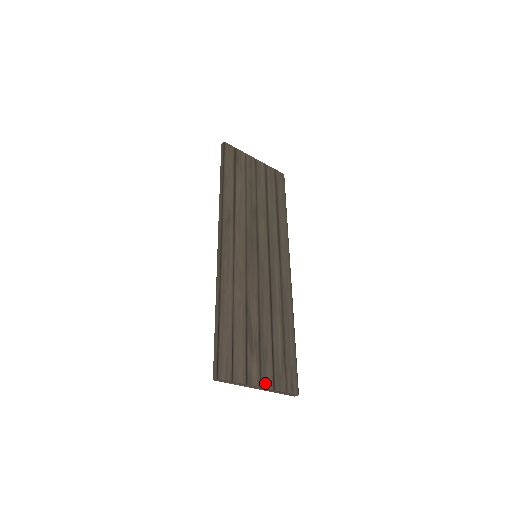
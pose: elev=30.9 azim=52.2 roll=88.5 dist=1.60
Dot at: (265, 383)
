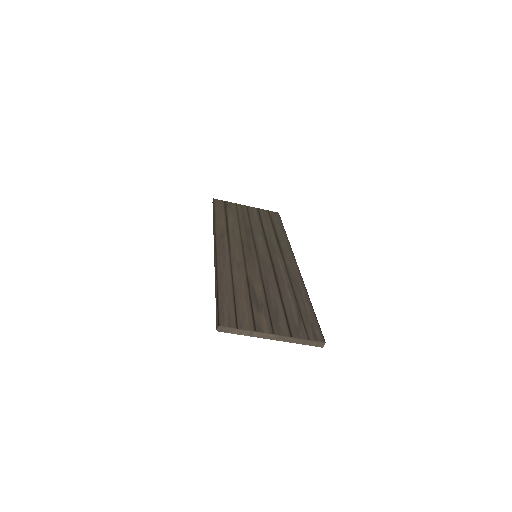
Dot at: (279, 332)
